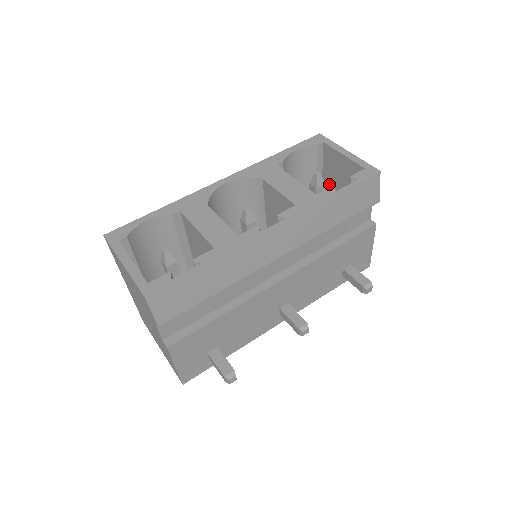
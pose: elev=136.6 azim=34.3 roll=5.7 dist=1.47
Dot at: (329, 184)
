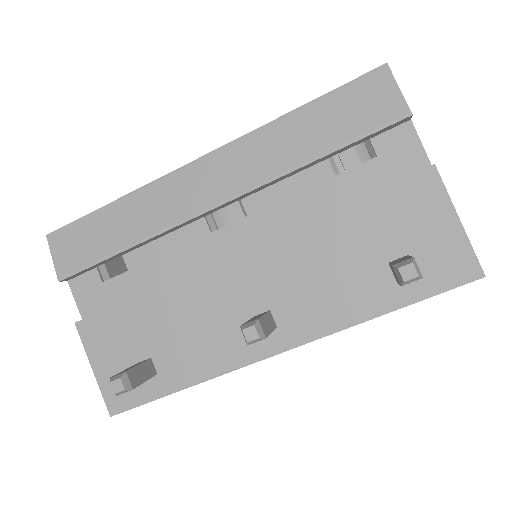
Dot at: occluded
